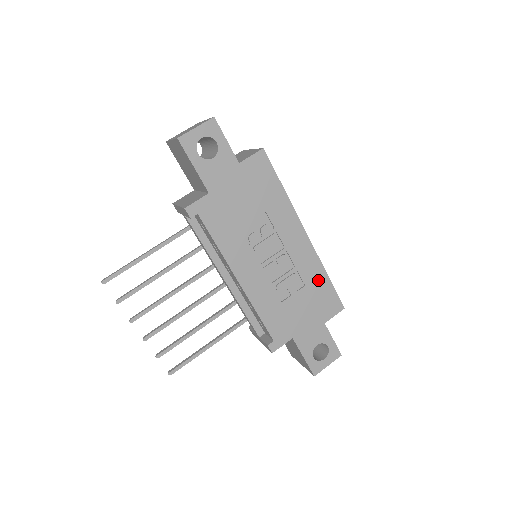
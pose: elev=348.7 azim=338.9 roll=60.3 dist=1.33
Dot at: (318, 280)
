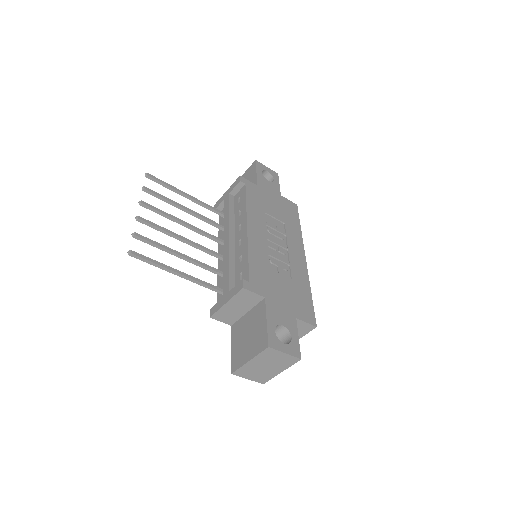
Dot at: (303, 287)
